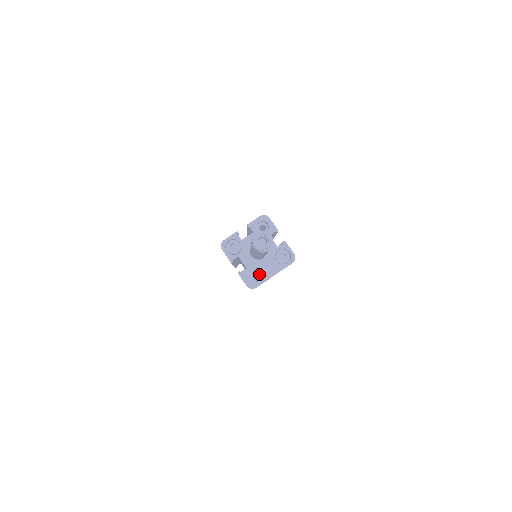
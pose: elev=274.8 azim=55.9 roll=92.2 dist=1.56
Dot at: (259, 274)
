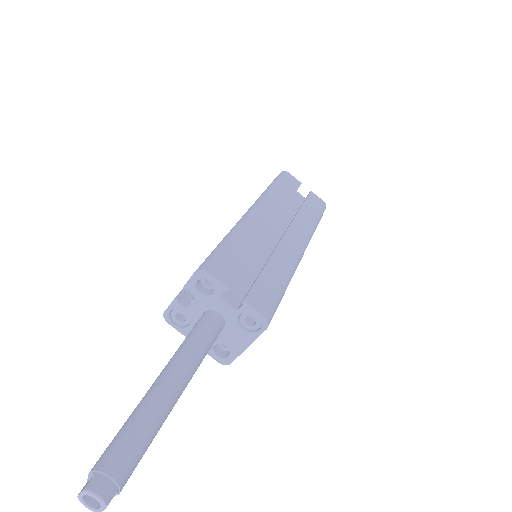
Dot at: (227, 347)
